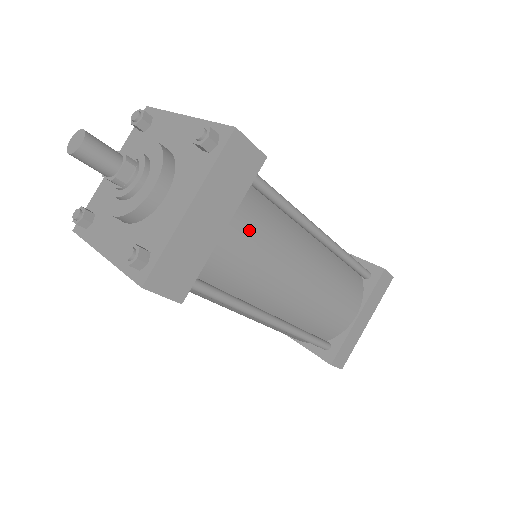
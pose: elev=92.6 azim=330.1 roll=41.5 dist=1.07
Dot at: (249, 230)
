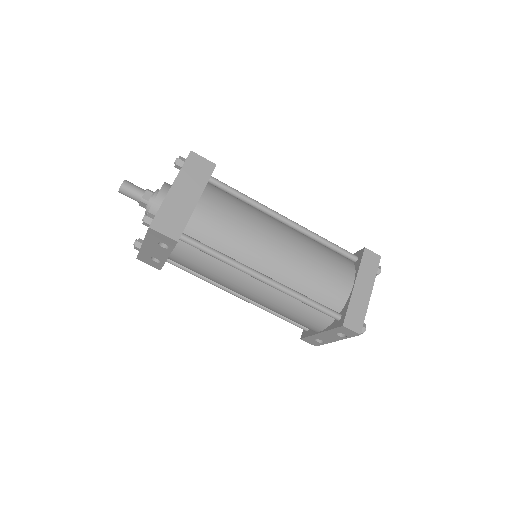
Dot at: (218, 206)
